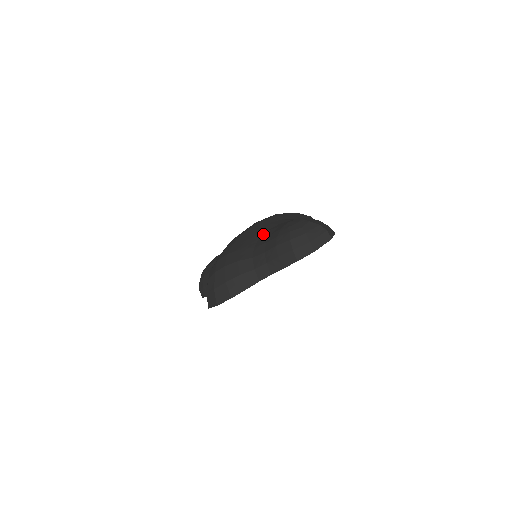
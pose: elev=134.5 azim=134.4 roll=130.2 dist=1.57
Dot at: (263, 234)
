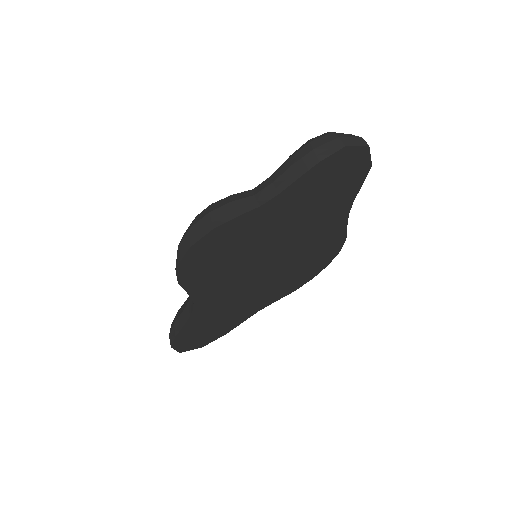
Dot at: occluded
